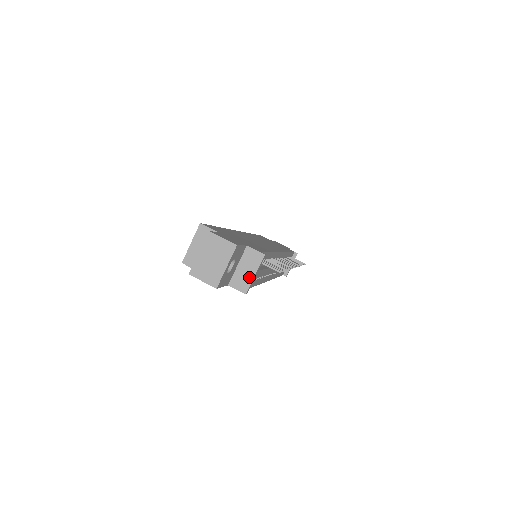
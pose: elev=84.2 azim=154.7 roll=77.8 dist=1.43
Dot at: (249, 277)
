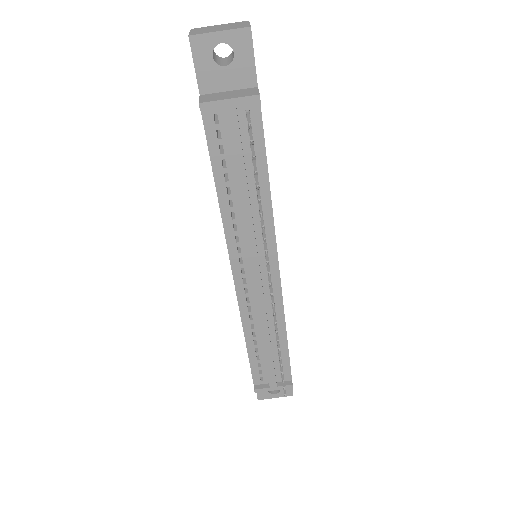
Dot at: (222, 98)
